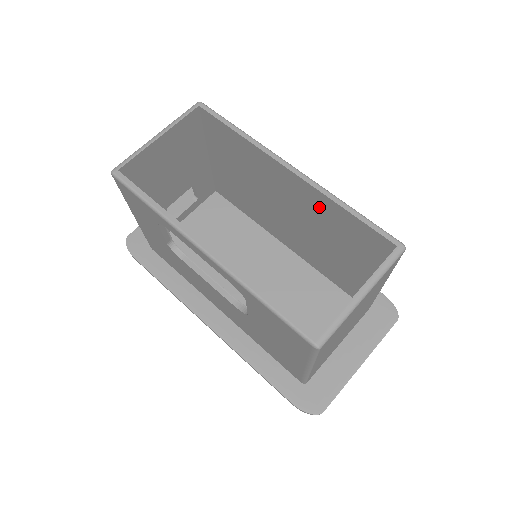
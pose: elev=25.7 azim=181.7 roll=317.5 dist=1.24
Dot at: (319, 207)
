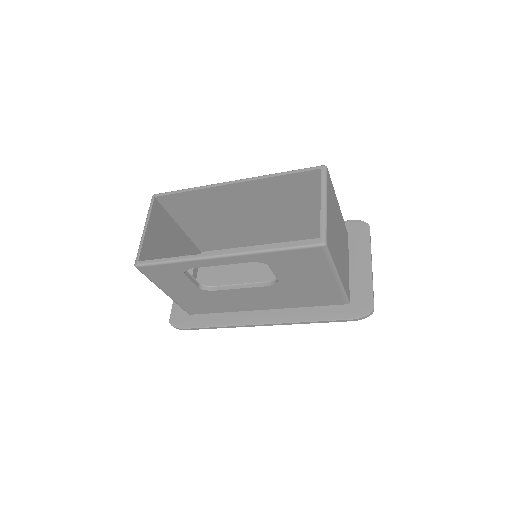
Dot at: (265, 191)
